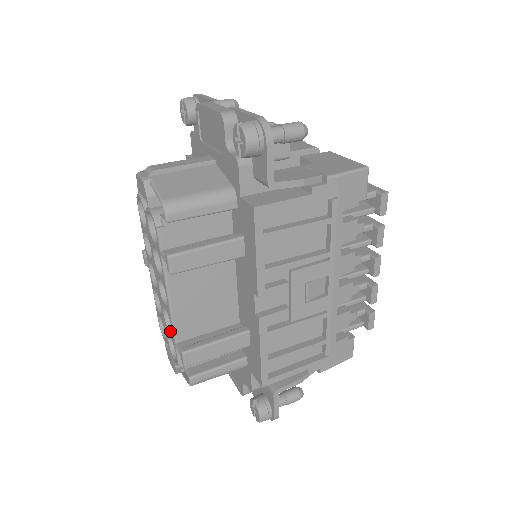
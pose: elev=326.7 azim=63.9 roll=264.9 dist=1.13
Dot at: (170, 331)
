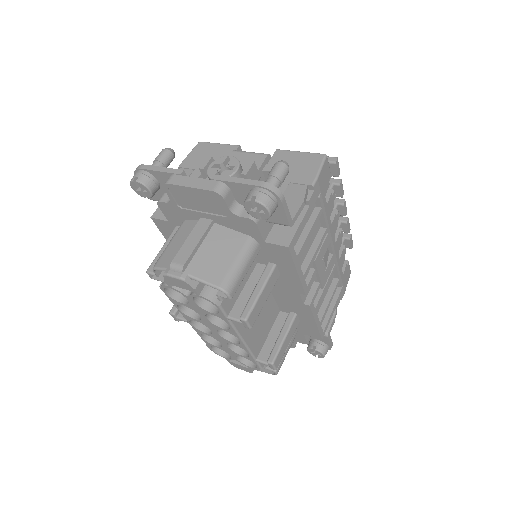
Dot at: (240, 354)
